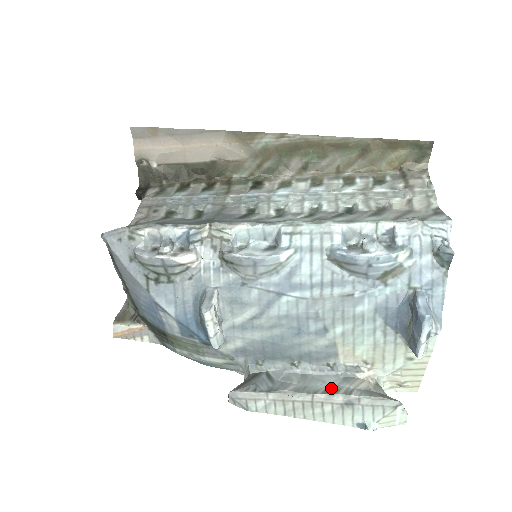
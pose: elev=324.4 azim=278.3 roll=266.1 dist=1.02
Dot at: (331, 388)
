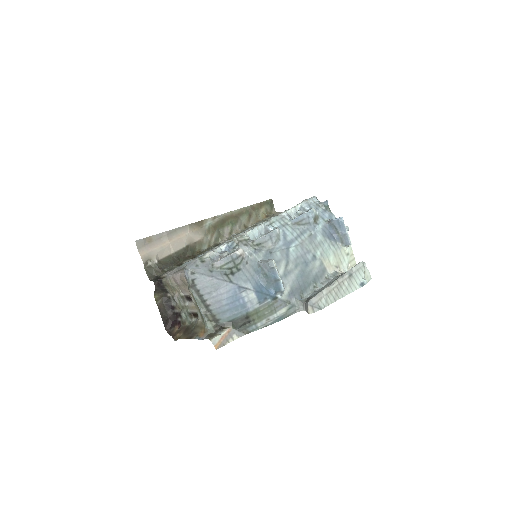
Dot at: (338, 277)
